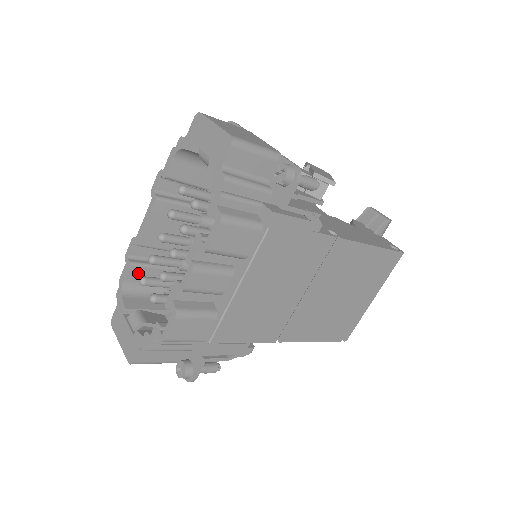
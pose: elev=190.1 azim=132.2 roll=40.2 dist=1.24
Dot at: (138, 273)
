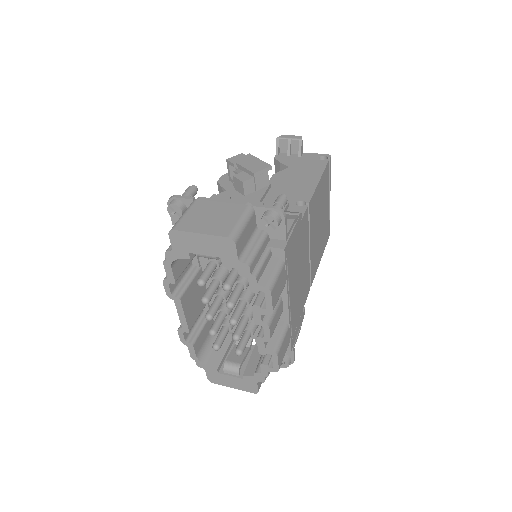
Dot at: (199, 342)
